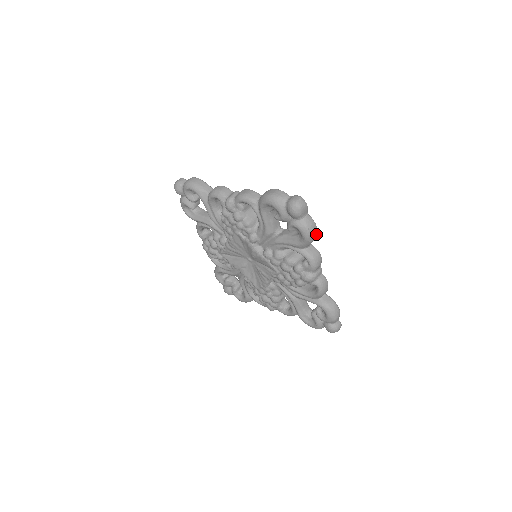
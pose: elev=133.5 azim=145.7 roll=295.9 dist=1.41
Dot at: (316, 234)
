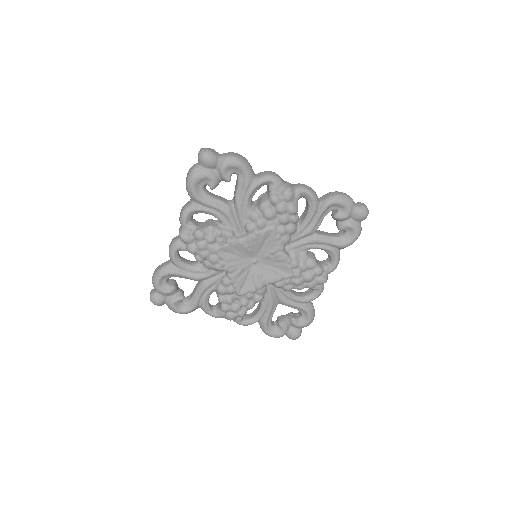
Dot at: (244, 158)
